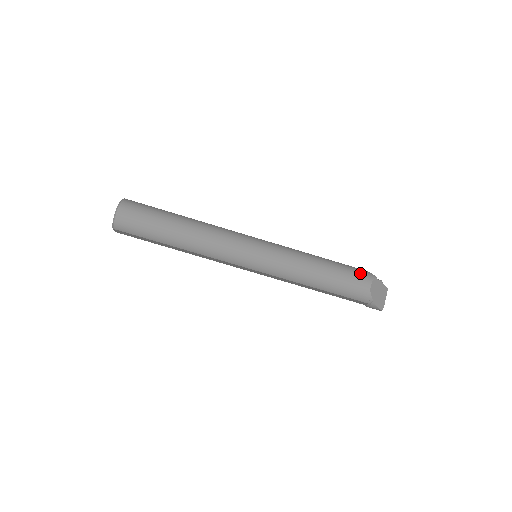
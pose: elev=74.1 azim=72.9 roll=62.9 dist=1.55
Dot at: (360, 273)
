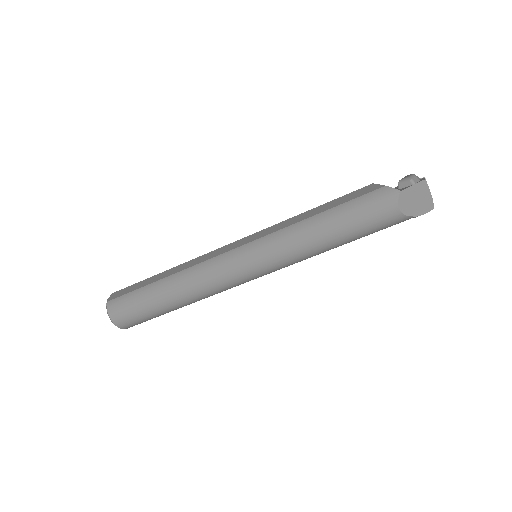
Dot at: (377, 202)
